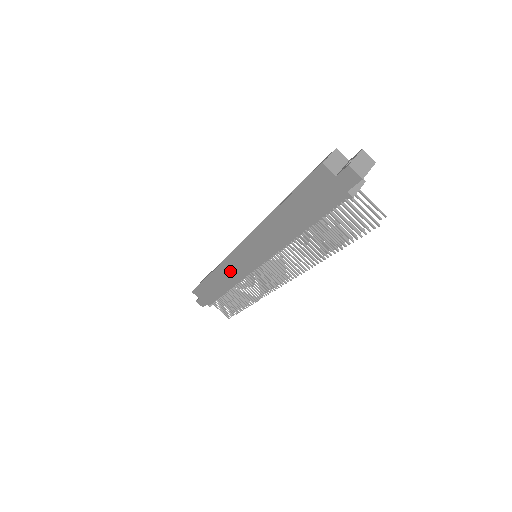
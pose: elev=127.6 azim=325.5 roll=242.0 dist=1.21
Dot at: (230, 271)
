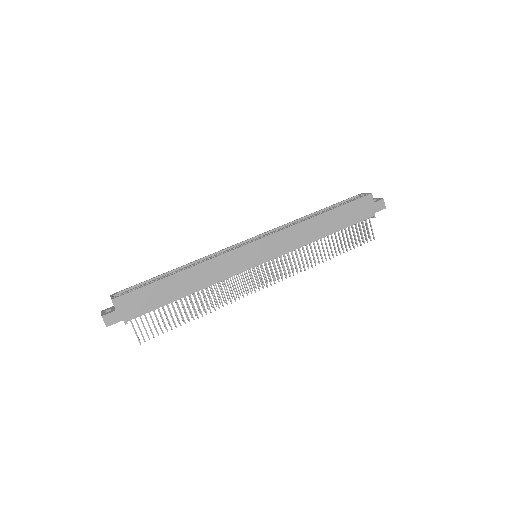
Dot at: (222, 266)
